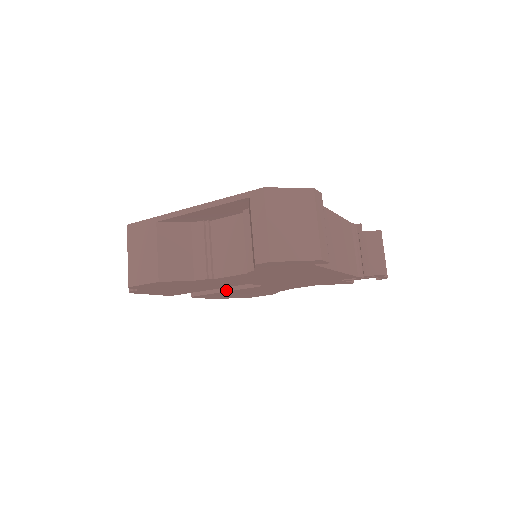
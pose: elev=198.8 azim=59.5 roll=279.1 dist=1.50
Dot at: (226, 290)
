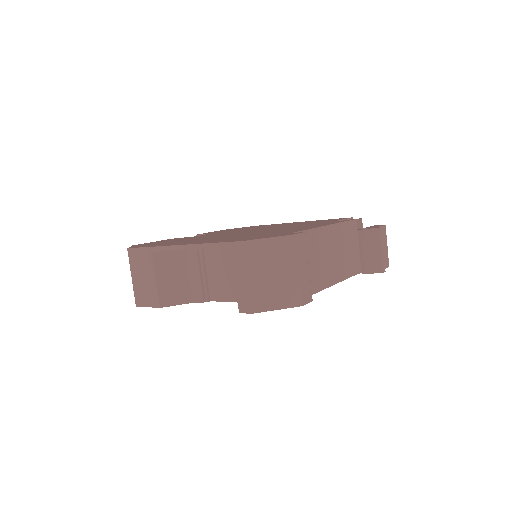
Dot at: occluded
